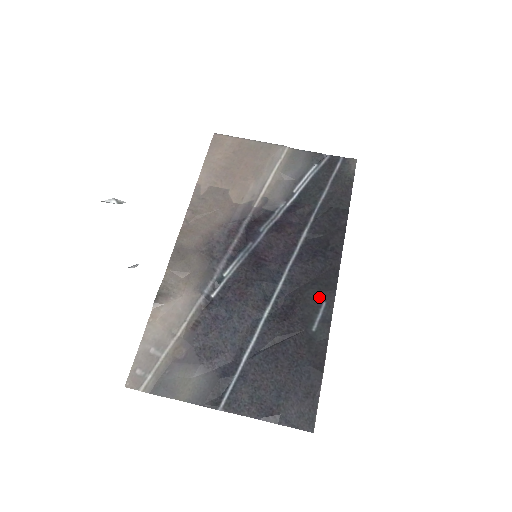
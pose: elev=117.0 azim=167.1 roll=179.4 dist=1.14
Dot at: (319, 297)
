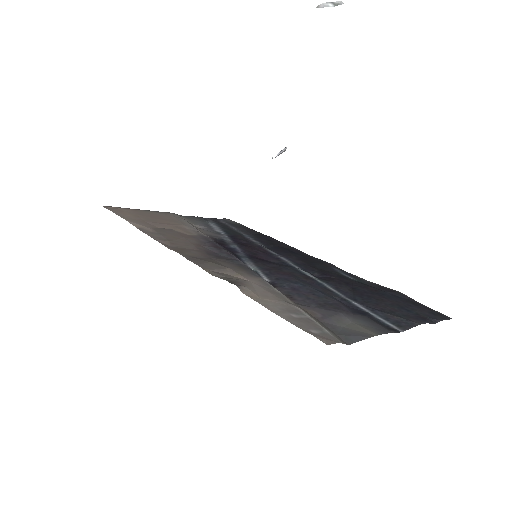
Dot at: (327, 267)
